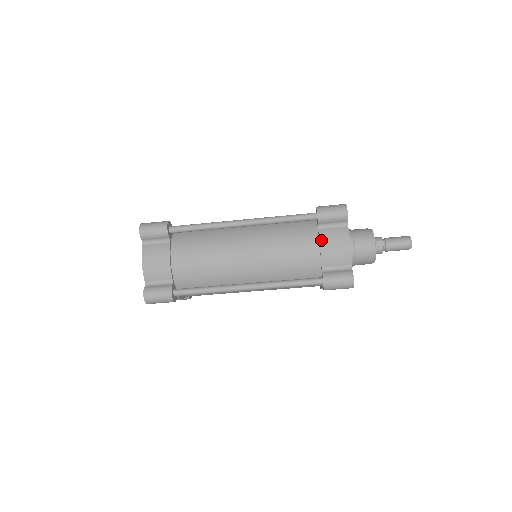
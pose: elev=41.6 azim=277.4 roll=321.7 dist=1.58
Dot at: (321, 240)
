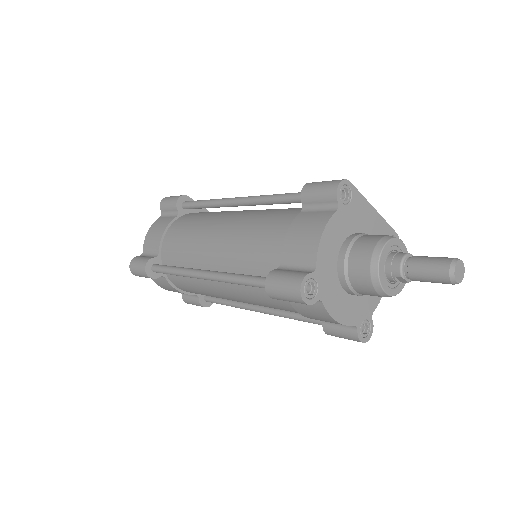
Dot at: (297, 310)
